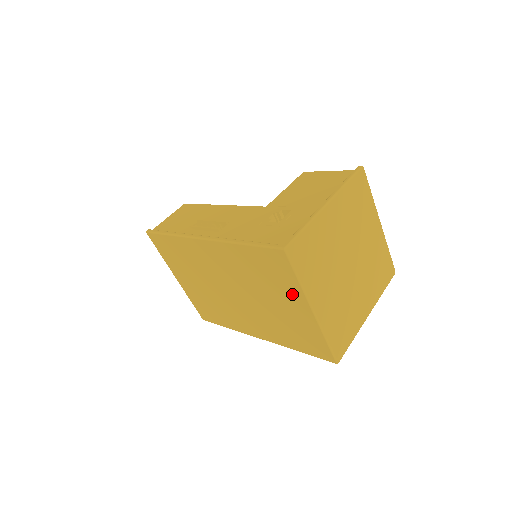
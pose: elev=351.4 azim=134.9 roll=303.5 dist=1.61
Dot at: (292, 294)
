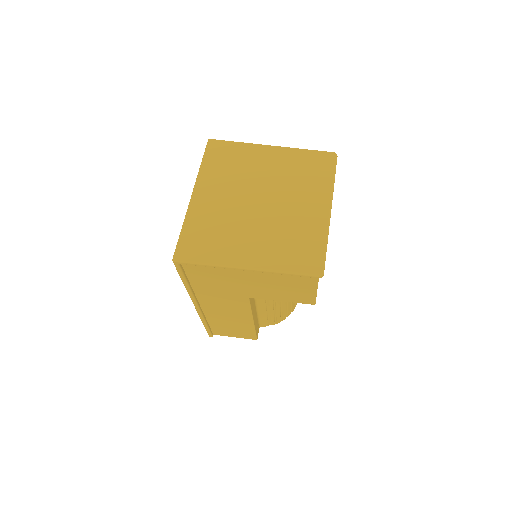
Dot at: occluded
